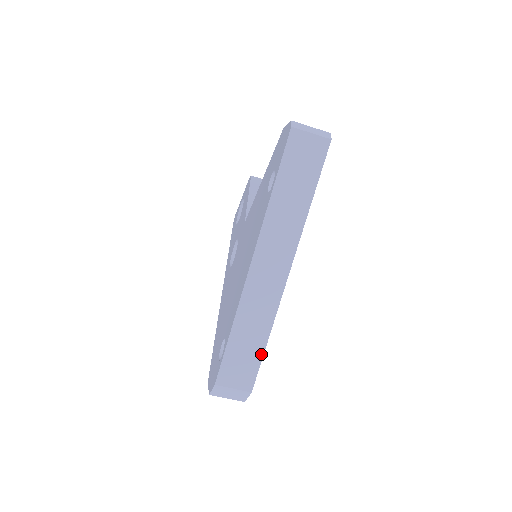
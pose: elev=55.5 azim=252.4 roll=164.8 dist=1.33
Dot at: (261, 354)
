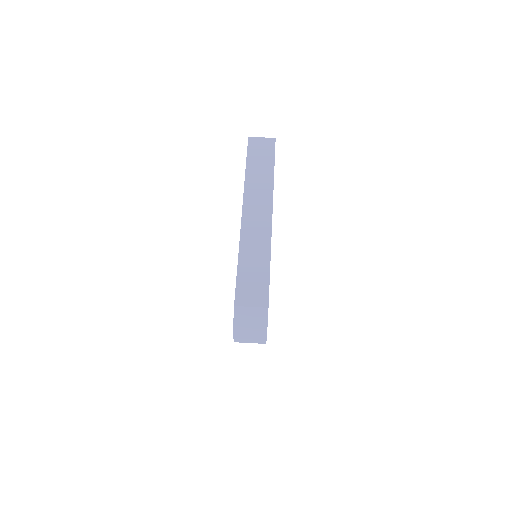
Dot at: (268, 274)
